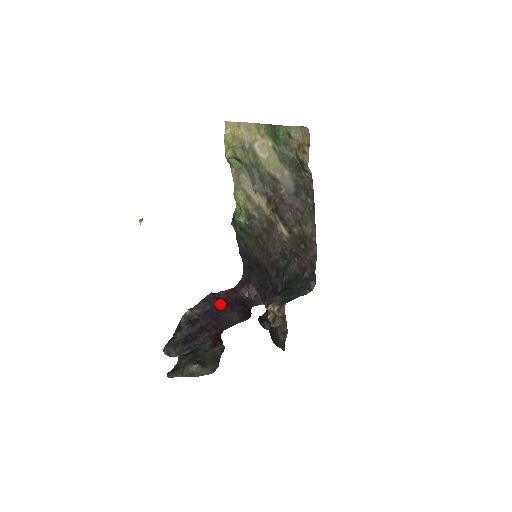
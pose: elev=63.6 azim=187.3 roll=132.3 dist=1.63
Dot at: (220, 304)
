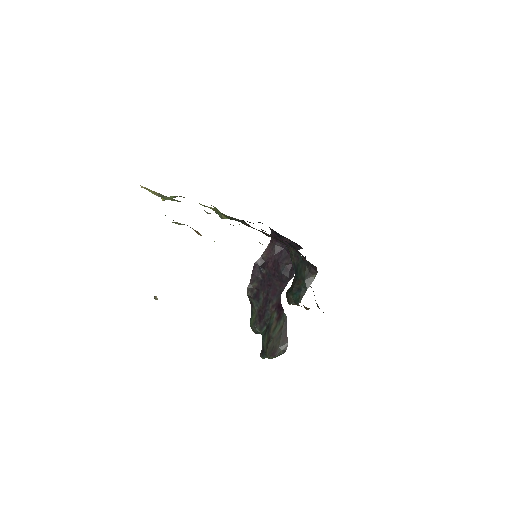
Dot at: (267, 269)
